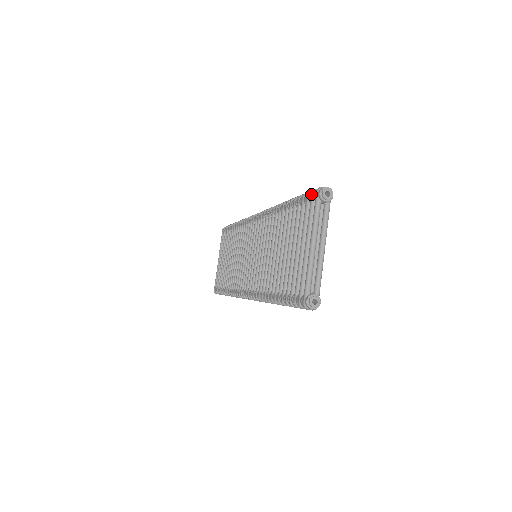
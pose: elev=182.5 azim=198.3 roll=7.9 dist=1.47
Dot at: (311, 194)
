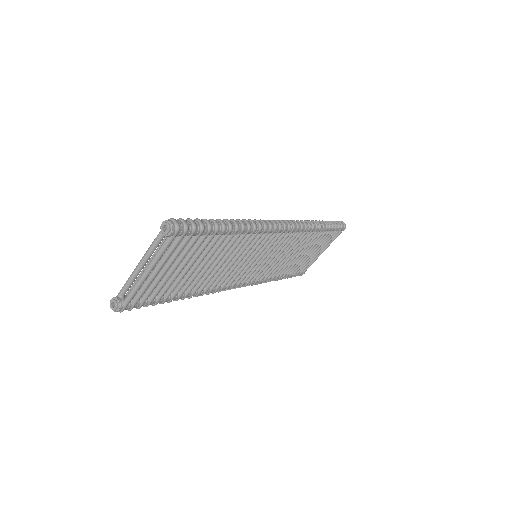
Dot at: (177, 220)
